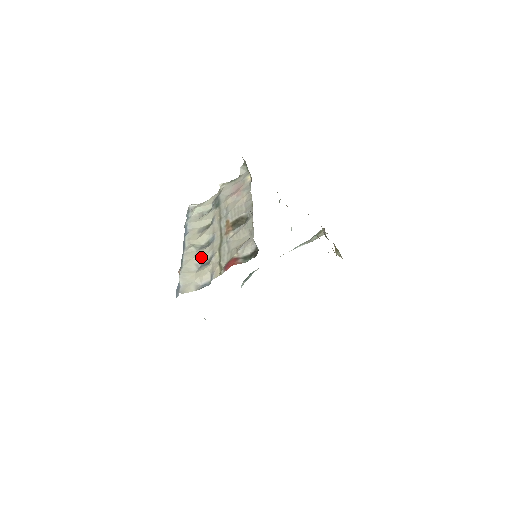
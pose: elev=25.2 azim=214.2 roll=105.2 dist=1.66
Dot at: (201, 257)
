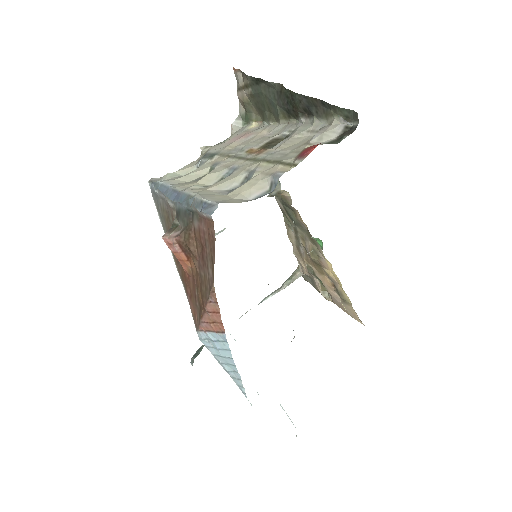
Dot at: (224, 184)
